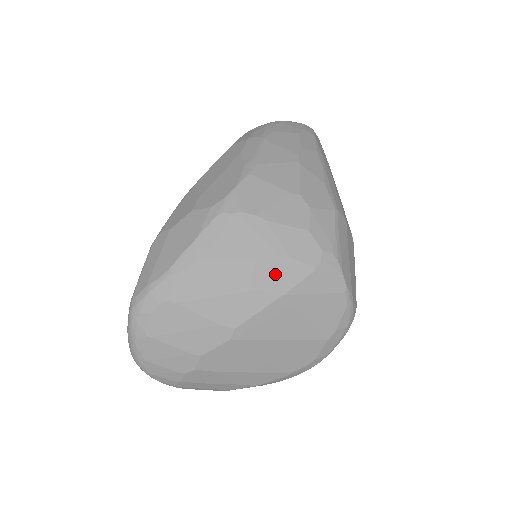
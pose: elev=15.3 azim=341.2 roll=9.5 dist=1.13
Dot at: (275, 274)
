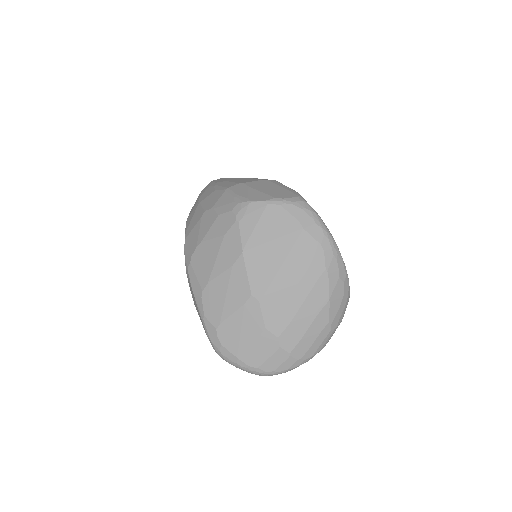
Dot at: (229, 250)
